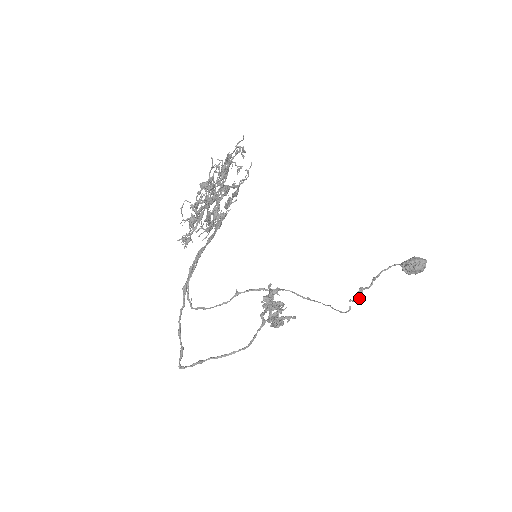
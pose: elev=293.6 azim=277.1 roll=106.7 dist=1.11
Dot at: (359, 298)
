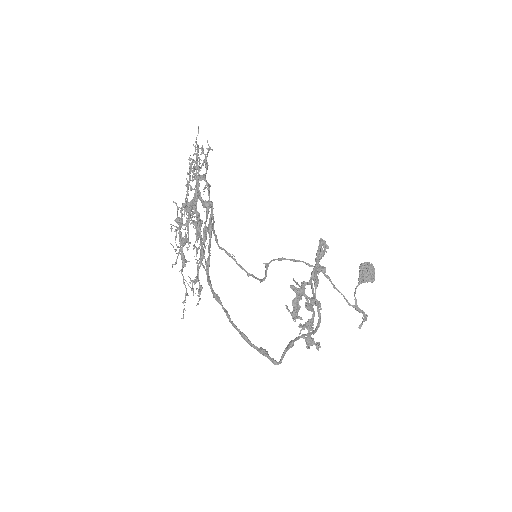
Dot at: (362, 312)
